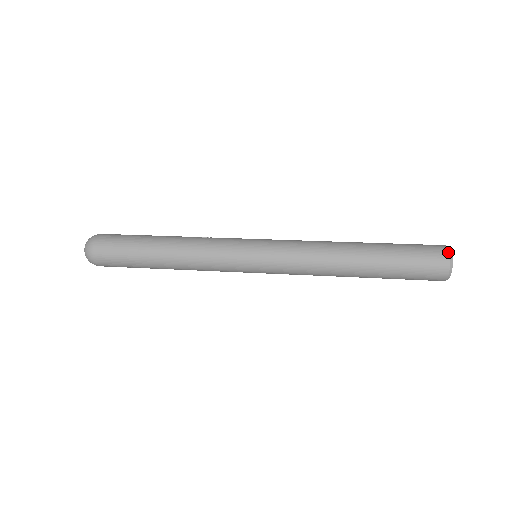
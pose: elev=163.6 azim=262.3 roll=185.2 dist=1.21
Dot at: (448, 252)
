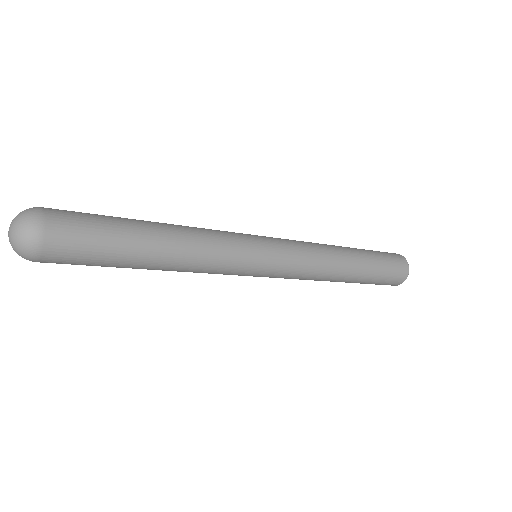
Dot at: occluded
